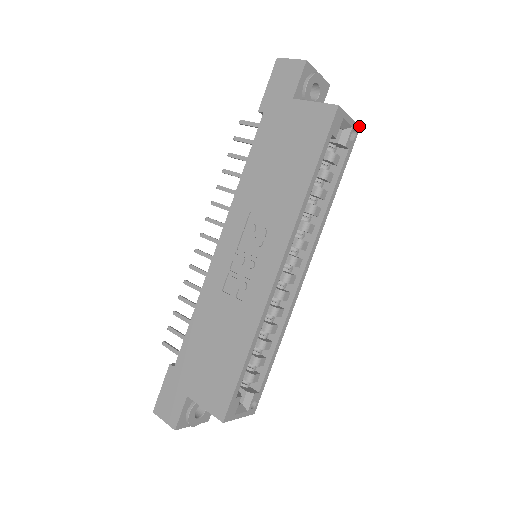
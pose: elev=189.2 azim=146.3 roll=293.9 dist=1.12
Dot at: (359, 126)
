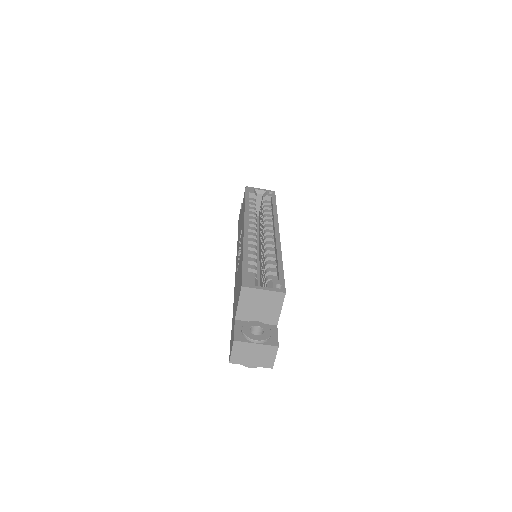
Dot at: (273, 191)
